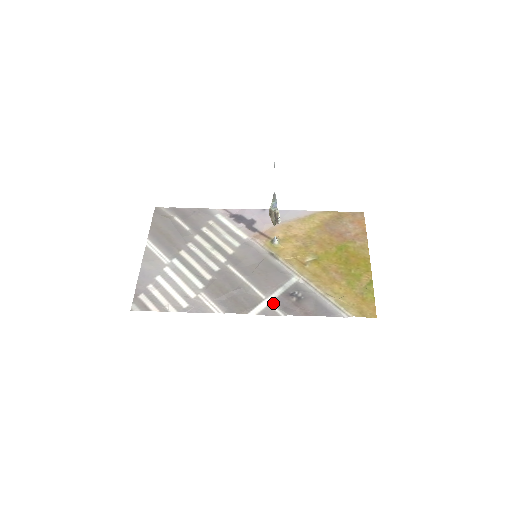
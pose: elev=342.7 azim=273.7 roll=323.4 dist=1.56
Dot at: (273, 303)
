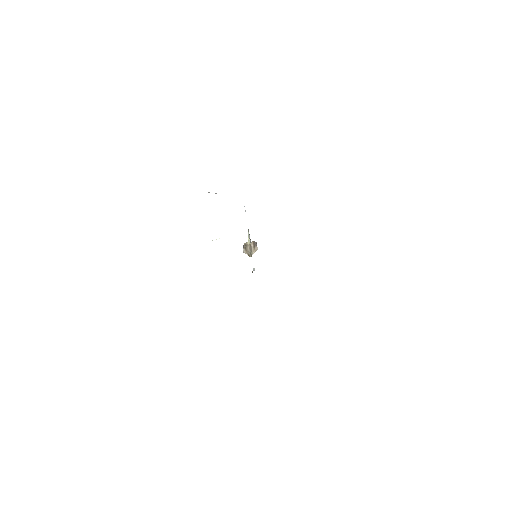
Dot at: occluded
